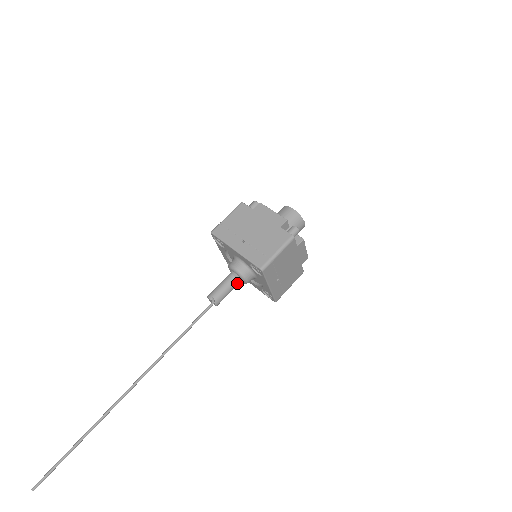
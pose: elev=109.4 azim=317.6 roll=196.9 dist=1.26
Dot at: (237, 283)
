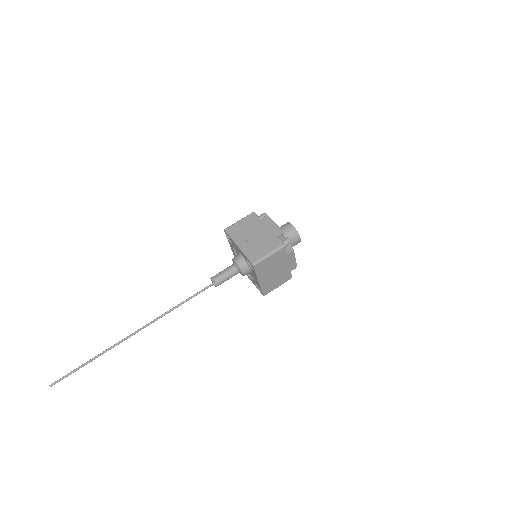
Dot at: (236, 273)
